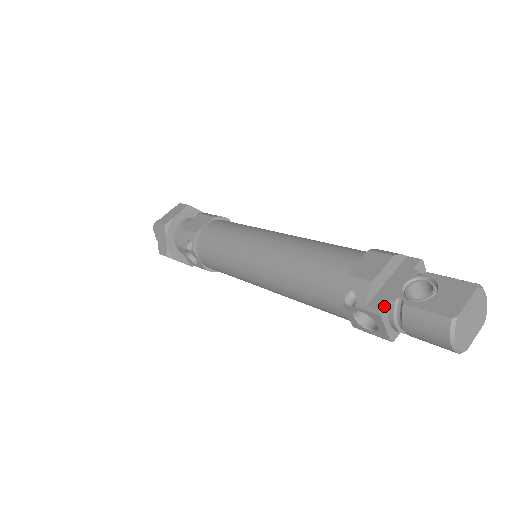
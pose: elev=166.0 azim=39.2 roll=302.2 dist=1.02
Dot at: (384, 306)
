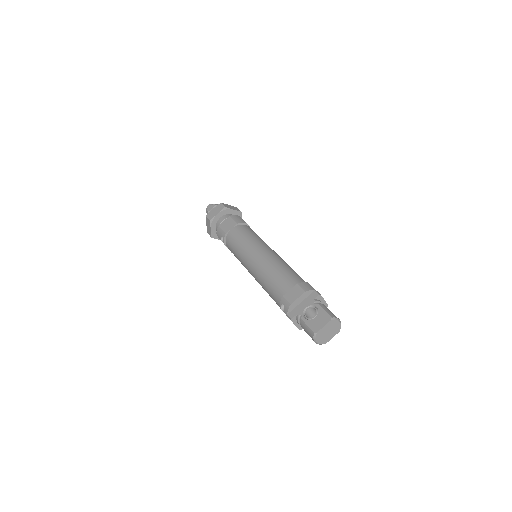
Dot at: (294, 317)
